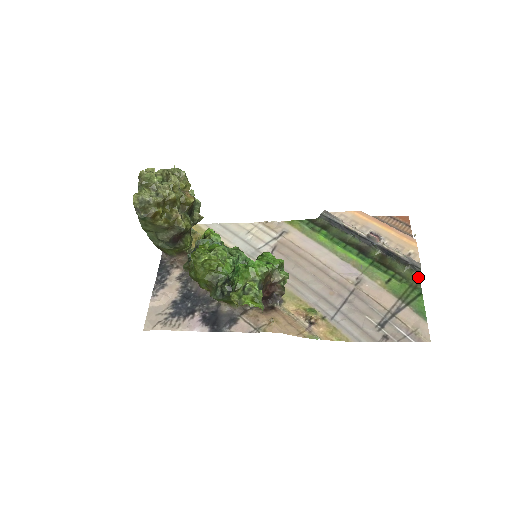
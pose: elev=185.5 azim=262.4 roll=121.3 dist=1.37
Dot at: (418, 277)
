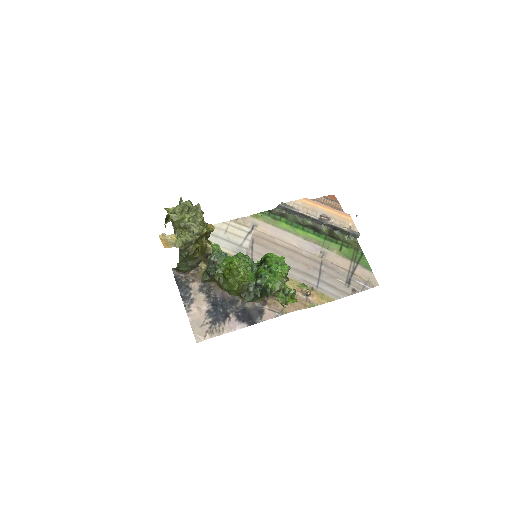
Dot at: (357, 242)
